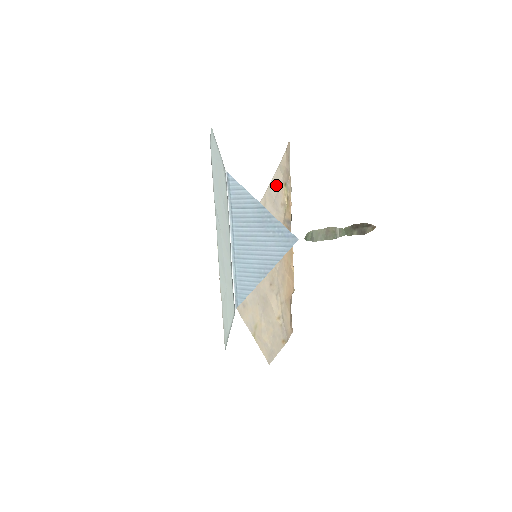
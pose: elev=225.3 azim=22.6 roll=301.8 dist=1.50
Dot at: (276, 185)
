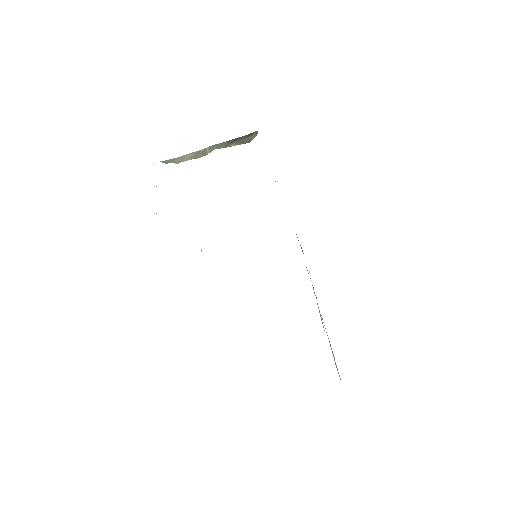
Dot at: occluded
